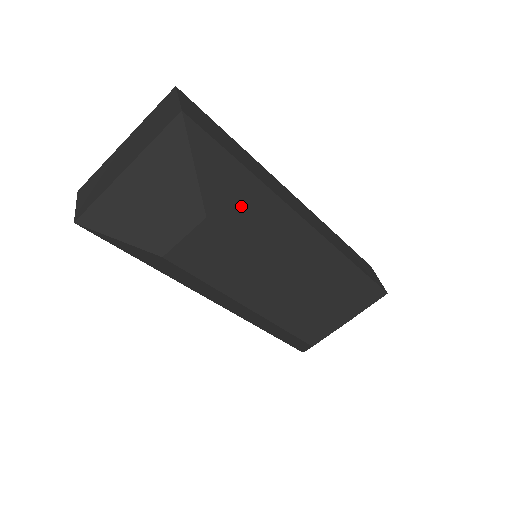
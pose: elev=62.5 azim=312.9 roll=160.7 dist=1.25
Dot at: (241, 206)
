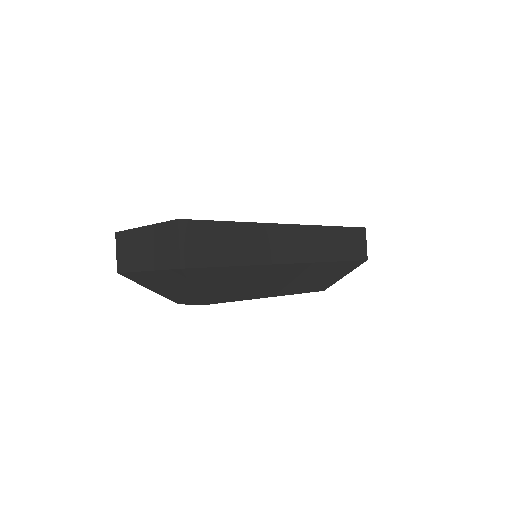
Dot at: (232, 286)
